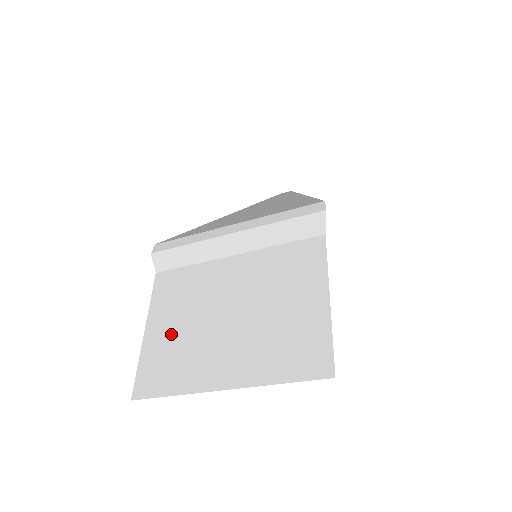
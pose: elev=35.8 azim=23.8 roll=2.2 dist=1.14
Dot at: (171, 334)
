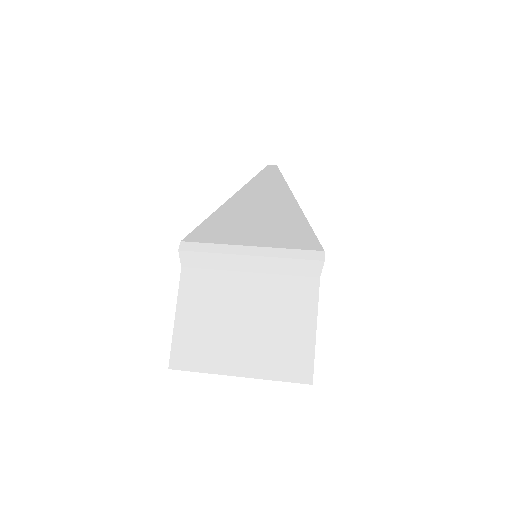
Dot at: (198, 325)
